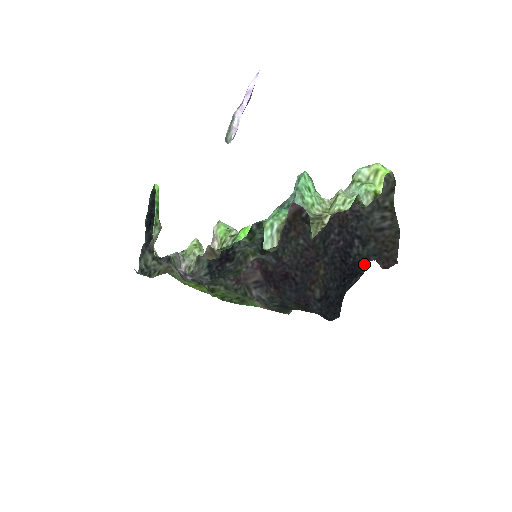
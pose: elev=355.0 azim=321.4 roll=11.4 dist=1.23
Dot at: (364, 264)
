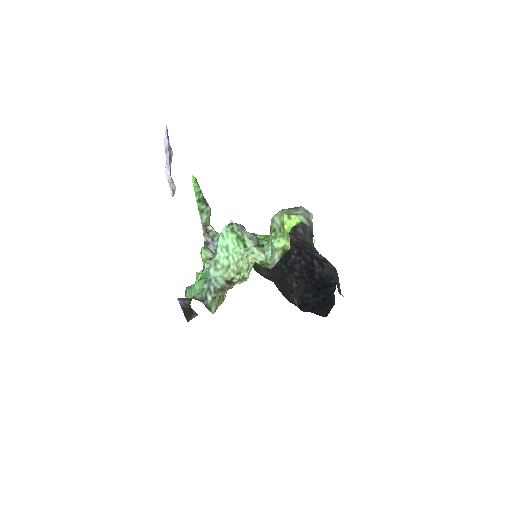
Dot at: (332, 279)
